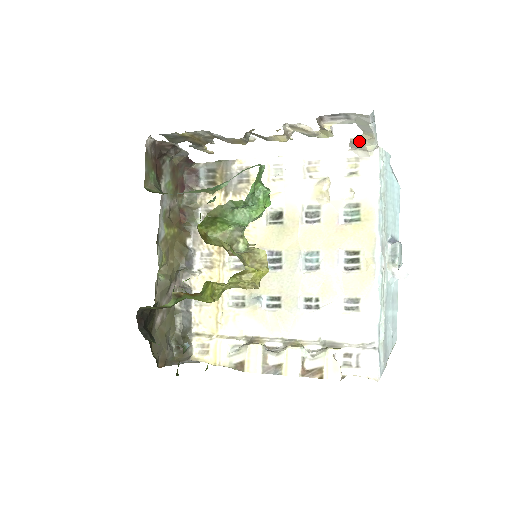
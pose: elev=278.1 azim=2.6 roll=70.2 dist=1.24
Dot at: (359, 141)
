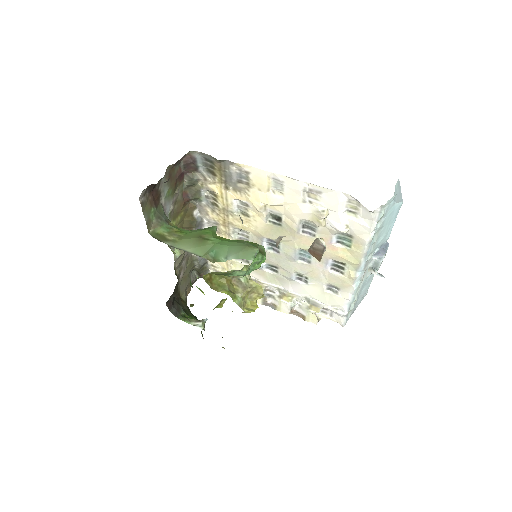
Dot at: occluded
